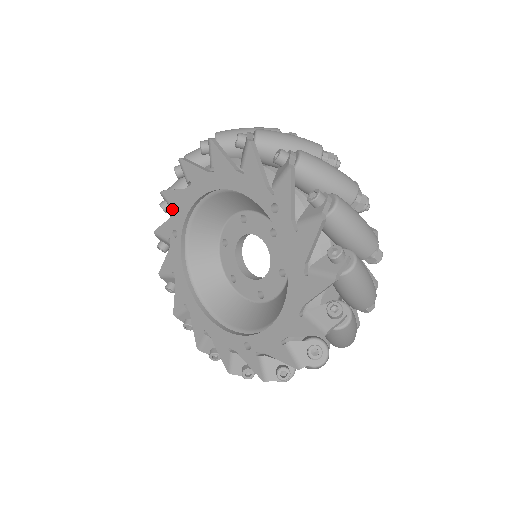
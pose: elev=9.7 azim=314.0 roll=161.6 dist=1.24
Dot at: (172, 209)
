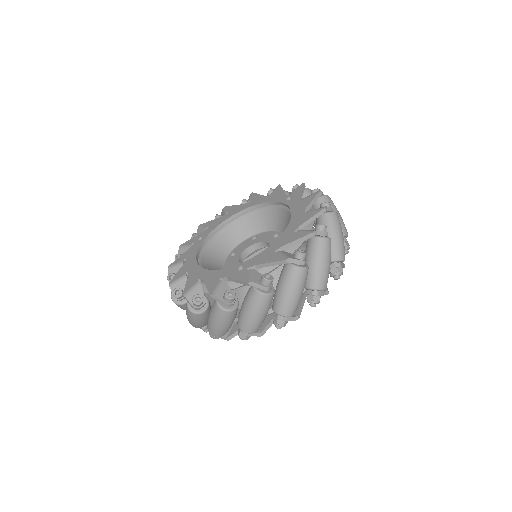
Dot at: (204, 230)
